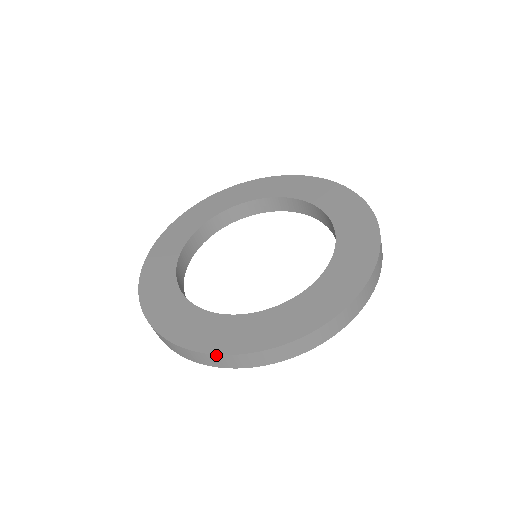
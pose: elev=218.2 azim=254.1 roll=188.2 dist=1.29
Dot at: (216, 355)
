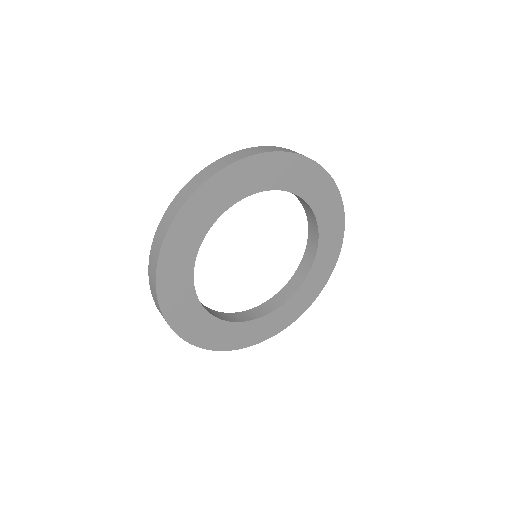
Dot at: occluded
